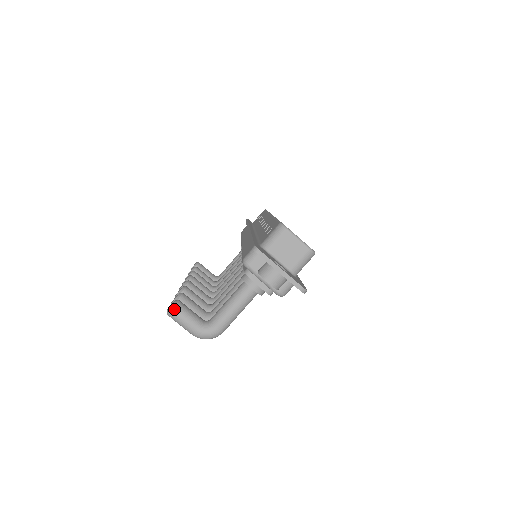
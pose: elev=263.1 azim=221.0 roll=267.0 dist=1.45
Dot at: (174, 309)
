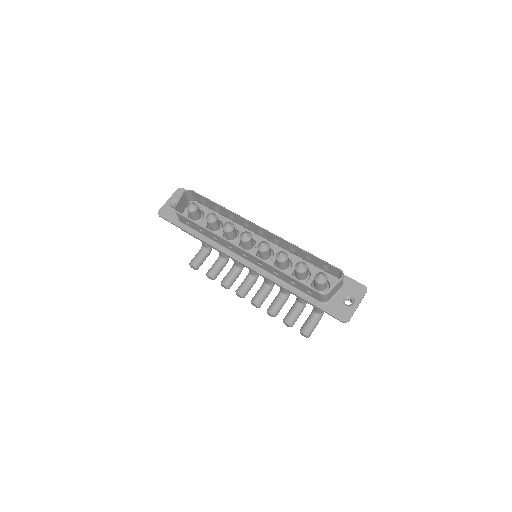
Dot at: occluded
